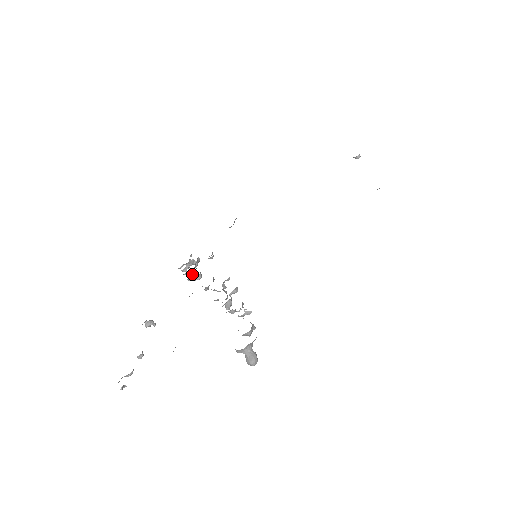
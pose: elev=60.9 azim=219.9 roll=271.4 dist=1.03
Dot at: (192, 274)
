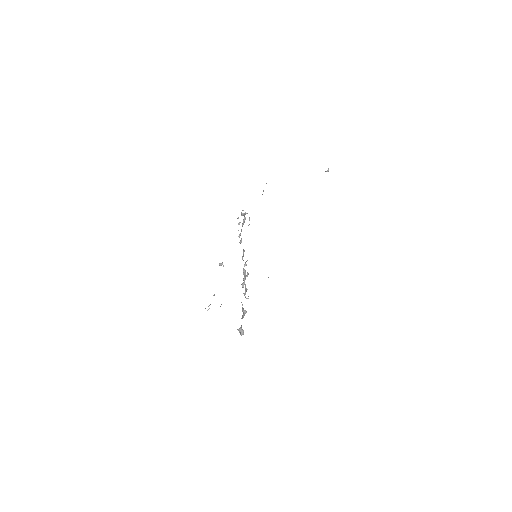
Dot at: (239, 236)
